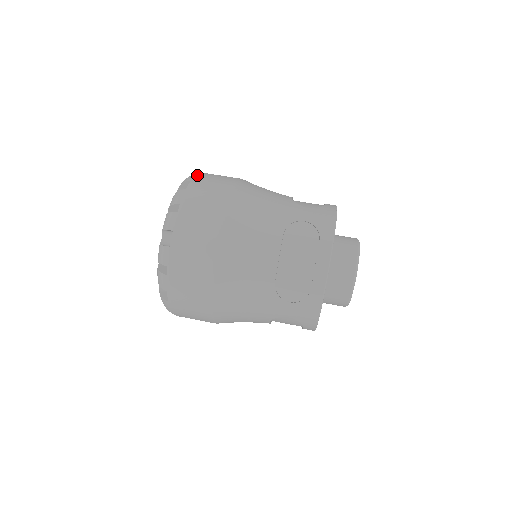
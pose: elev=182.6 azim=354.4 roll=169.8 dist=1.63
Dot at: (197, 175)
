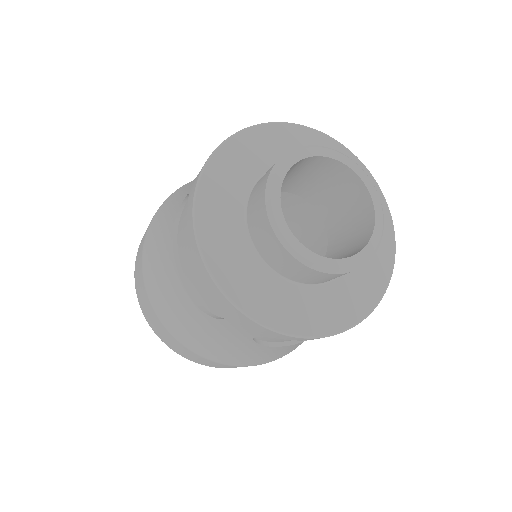
Dot at: occluded
